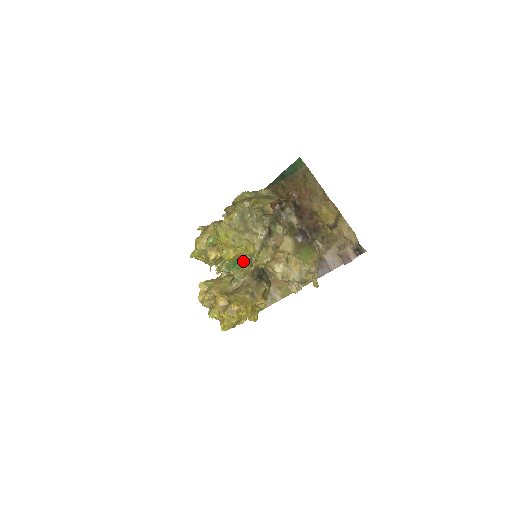
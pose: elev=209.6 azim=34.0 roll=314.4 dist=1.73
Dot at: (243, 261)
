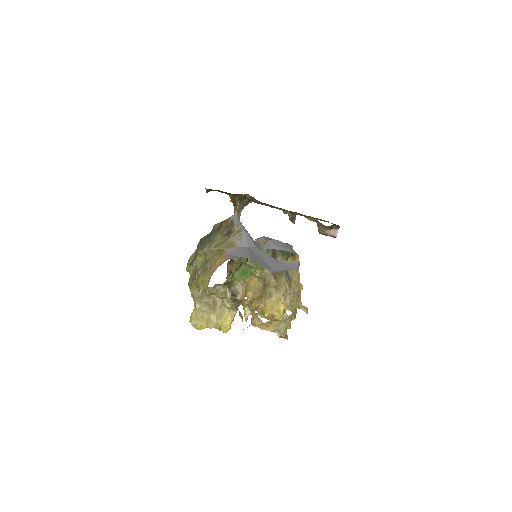
Dot at: (249, 266)
